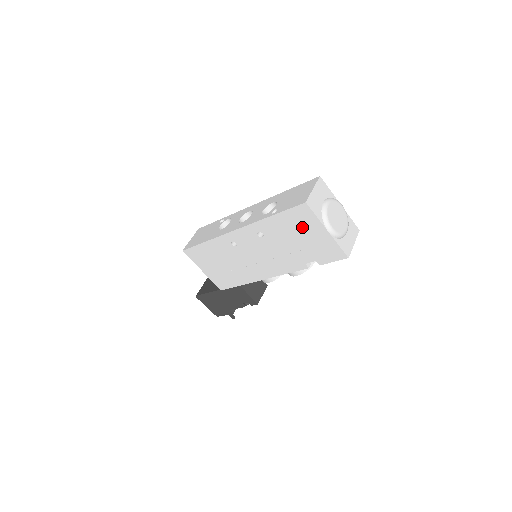
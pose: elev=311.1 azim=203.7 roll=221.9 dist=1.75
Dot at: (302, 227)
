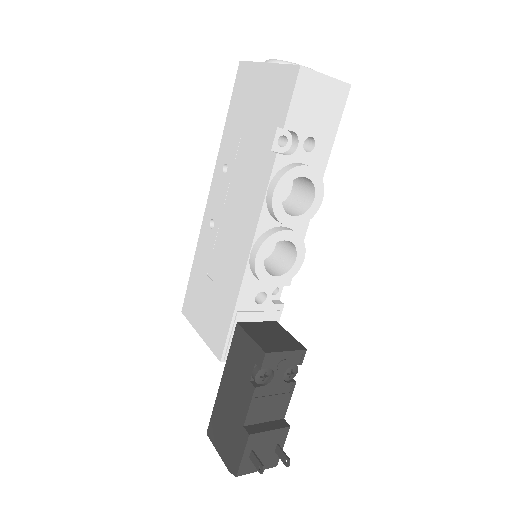
Dot at: (248, 96)
